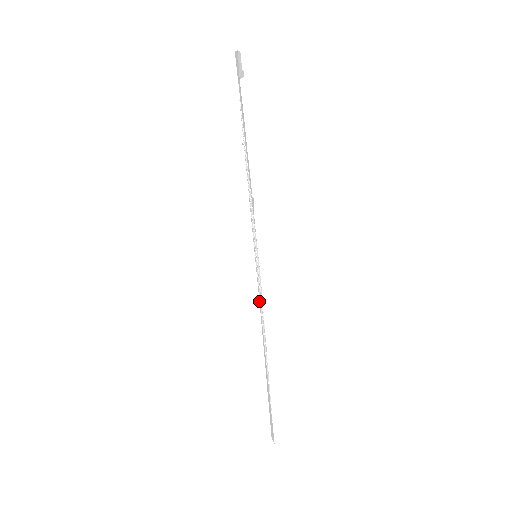
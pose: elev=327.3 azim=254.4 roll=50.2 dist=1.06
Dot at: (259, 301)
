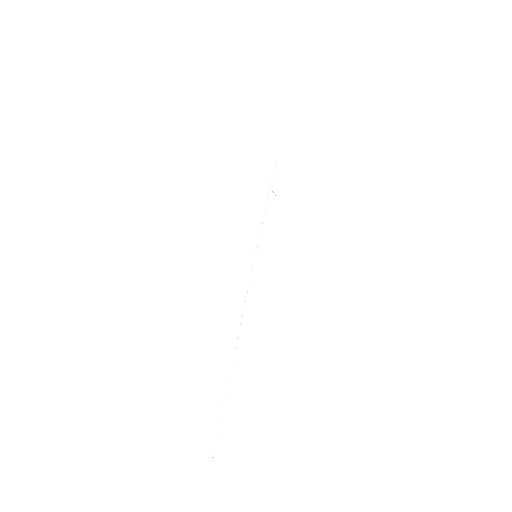
Dot at: occluded
